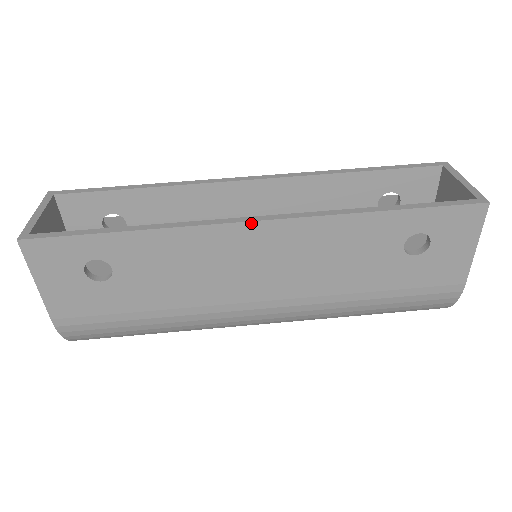
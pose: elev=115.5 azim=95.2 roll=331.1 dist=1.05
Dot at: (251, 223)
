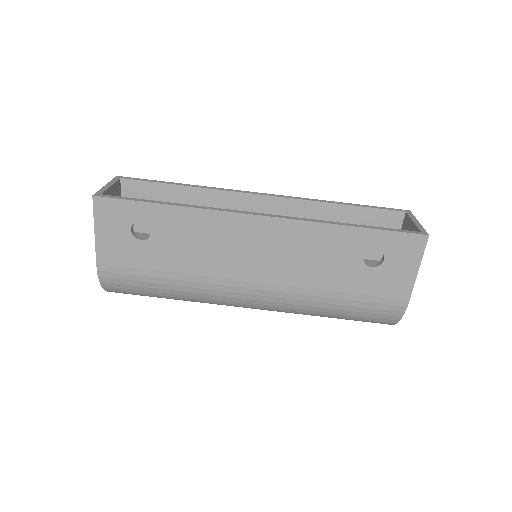
Dot at: (256, 216)
